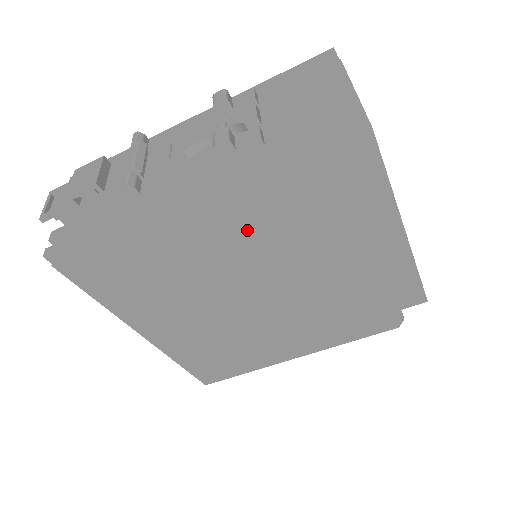
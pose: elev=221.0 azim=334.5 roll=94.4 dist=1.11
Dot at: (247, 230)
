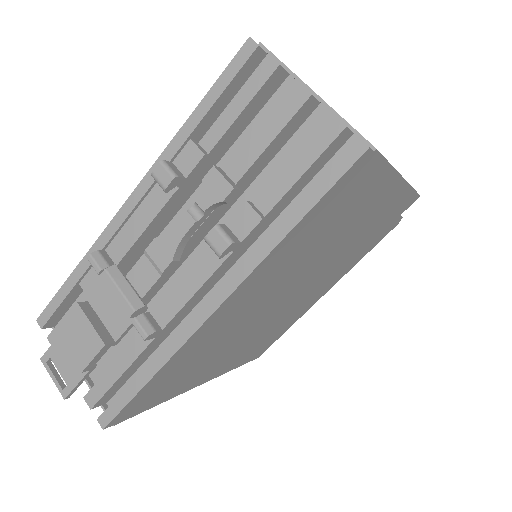
Dot at: (274, 281)
